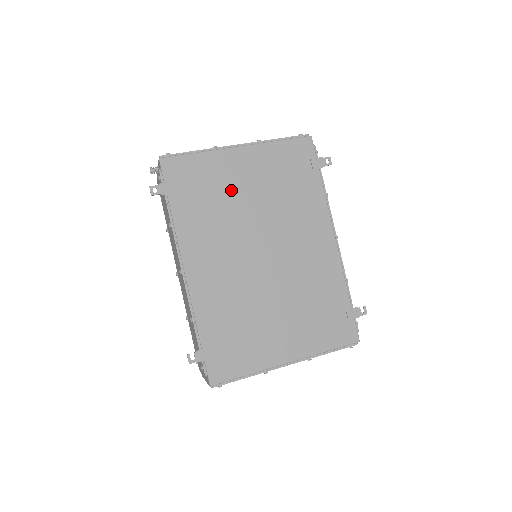
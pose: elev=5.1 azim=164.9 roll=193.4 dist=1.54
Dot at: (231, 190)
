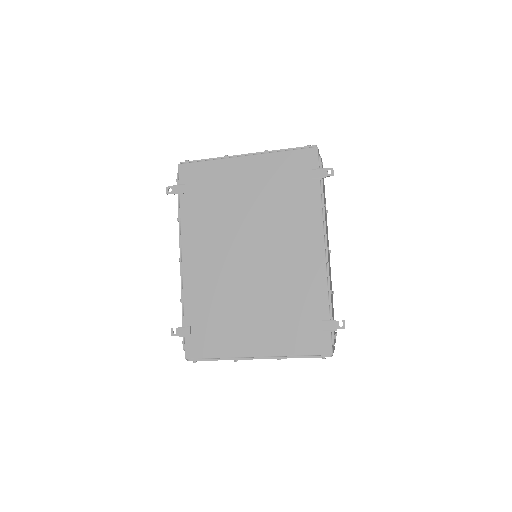
Dot at: (232, 194)
